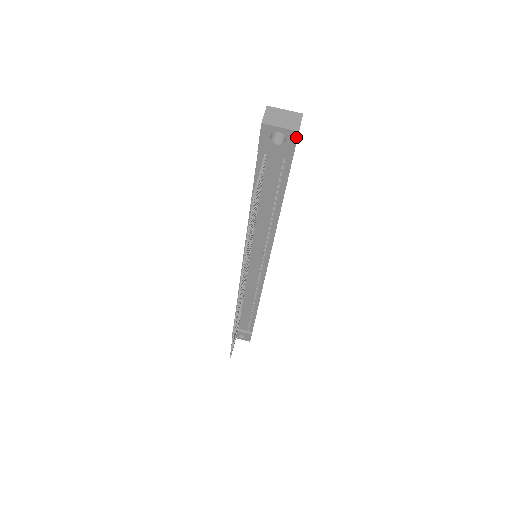
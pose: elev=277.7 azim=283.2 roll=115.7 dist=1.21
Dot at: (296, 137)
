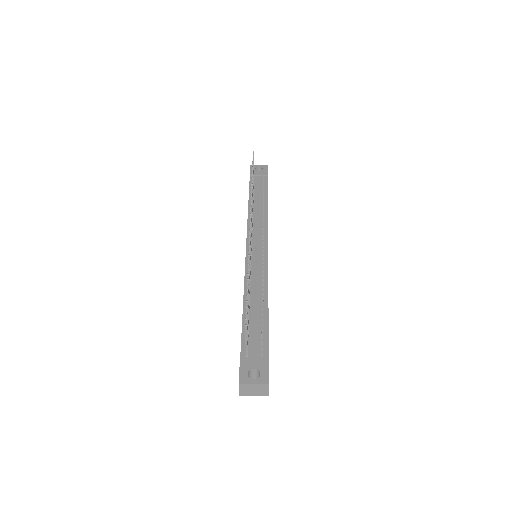
Dot at: (267, 167)
